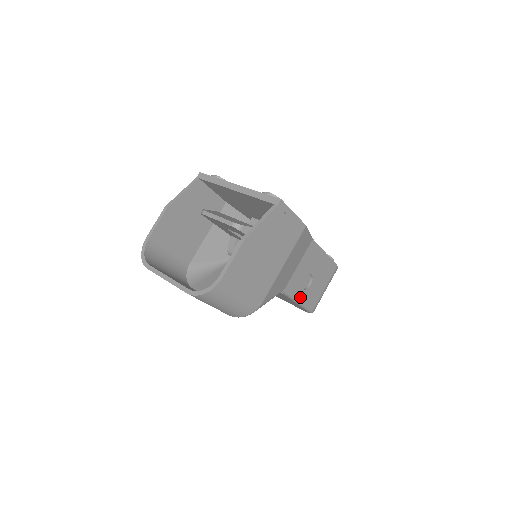
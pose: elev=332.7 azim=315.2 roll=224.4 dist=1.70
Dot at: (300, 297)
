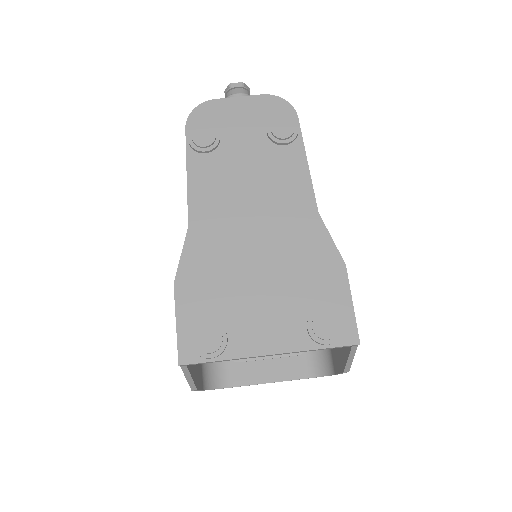
Dot at: occluded
